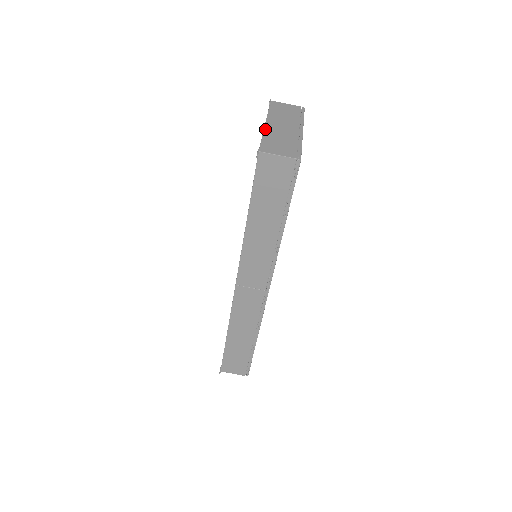
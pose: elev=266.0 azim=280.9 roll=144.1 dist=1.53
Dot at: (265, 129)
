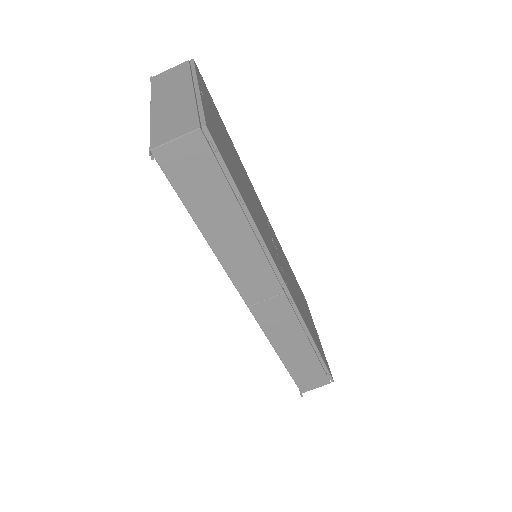
Dot at: (151, 116)
